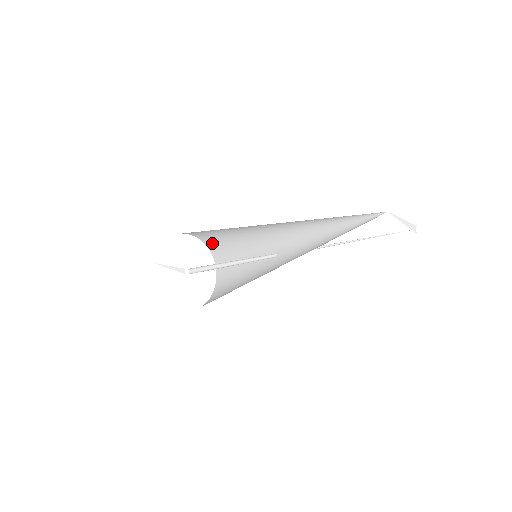
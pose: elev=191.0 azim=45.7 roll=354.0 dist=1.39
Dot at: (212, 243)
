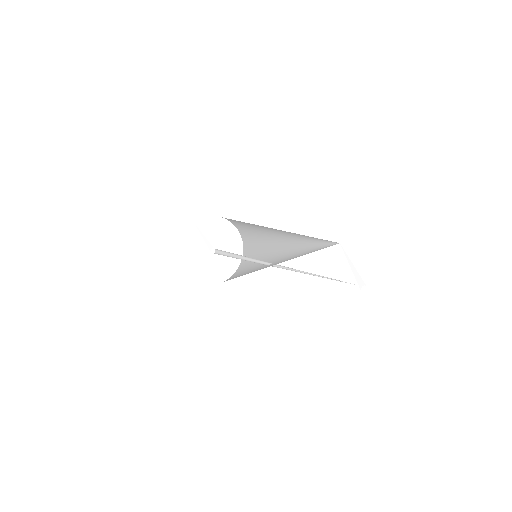
Dot at: (247, 246)
